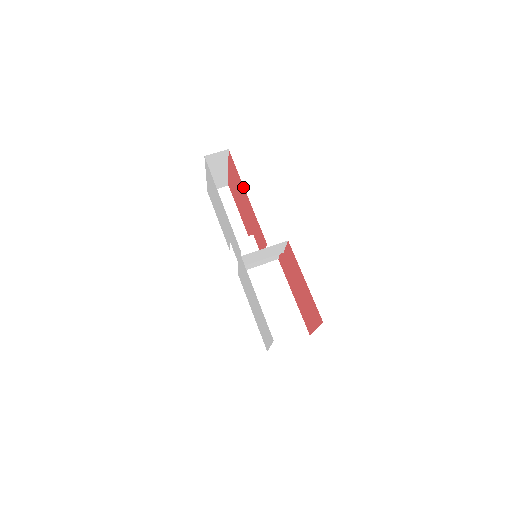
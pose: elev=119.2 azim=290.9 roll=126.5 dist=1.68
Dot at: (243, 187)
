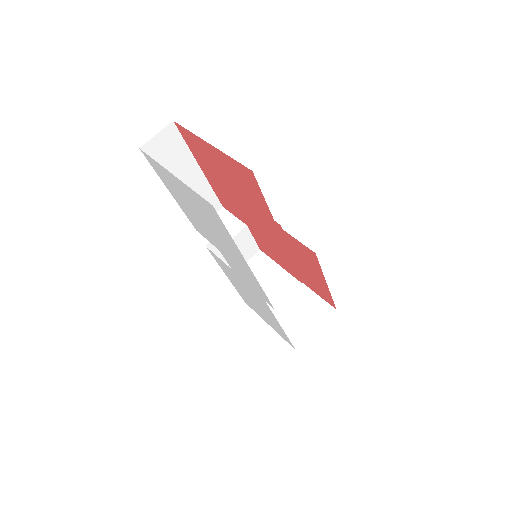
Dot at: (273, 224)
